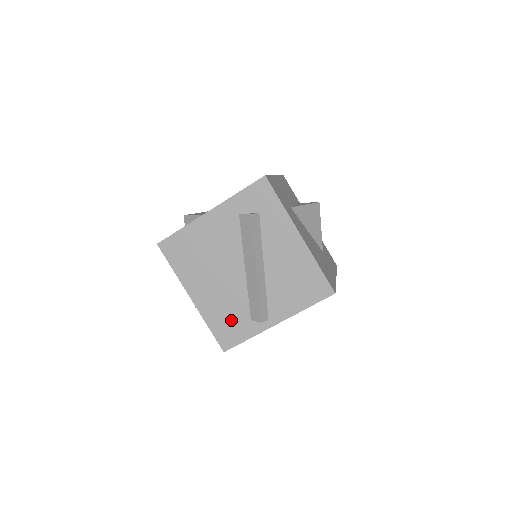
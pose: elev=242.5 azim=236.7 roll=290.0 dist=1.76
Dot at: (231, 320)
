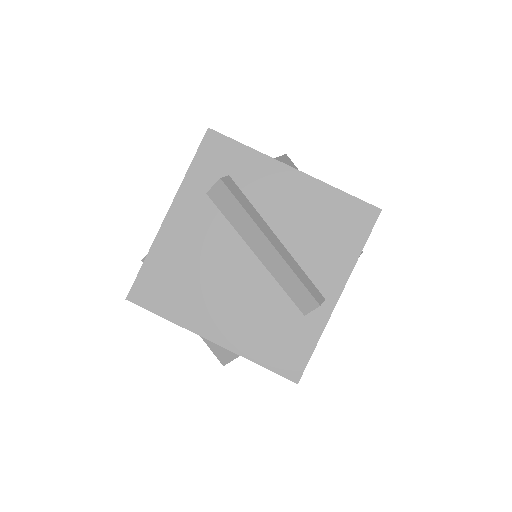
Dot at: (279, 333)
